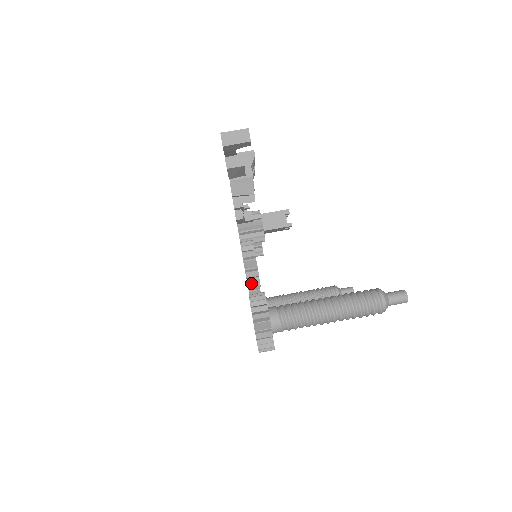
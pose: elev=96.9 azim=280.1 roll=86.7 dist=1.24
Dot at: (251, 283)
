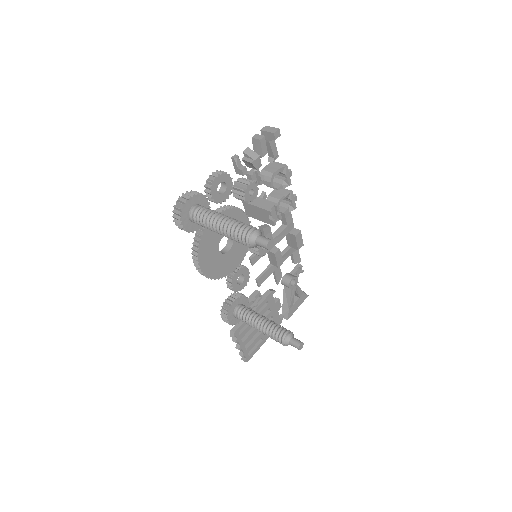
Dot at: (206, 186)
